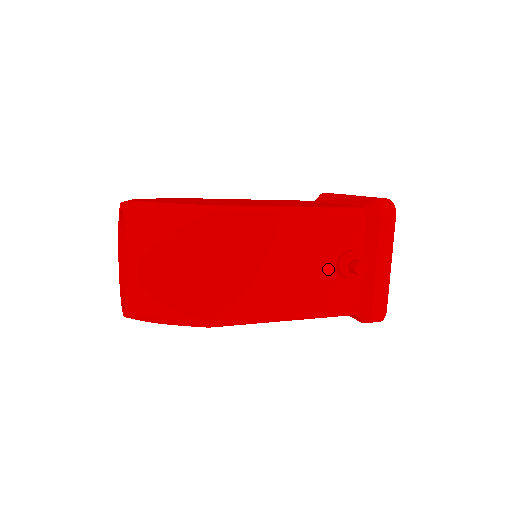
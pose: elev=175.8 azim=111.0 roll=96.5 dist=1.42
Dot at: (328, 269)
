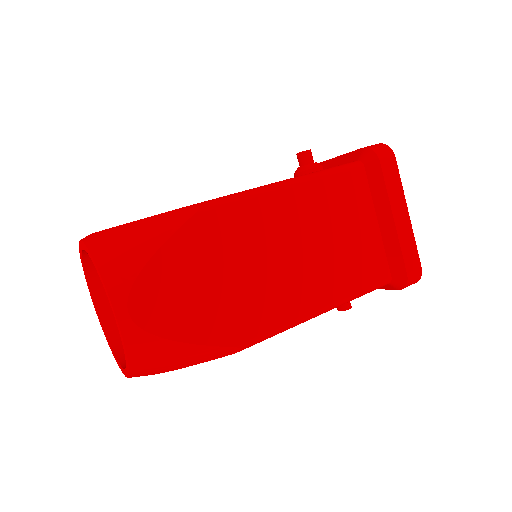
Dot at: occluded
